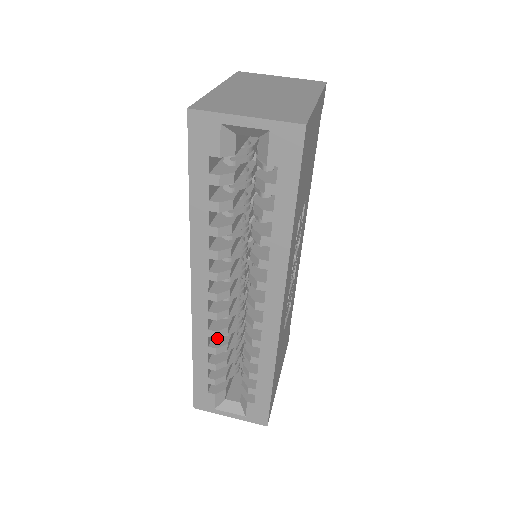
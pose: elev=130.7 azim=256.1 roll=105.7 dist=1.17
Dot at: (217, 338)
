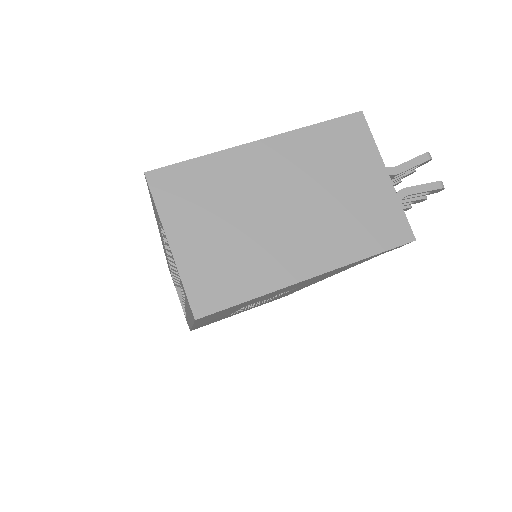
Dot at: occluded
